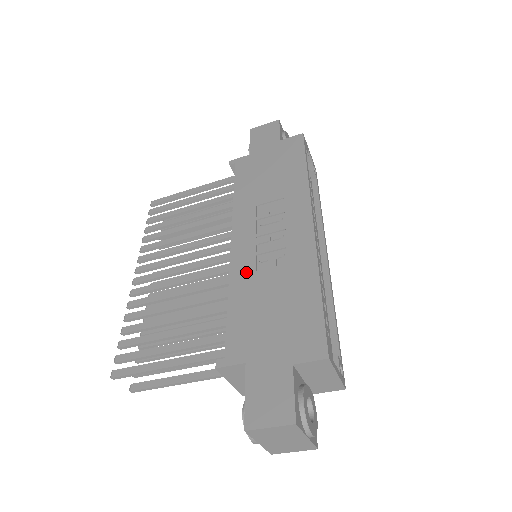
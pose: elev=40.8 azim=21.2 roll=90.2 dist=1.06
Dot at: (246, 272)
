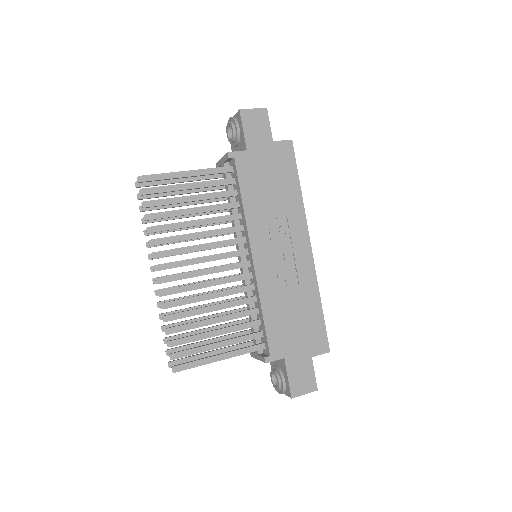
Dot at: (271, 288)
